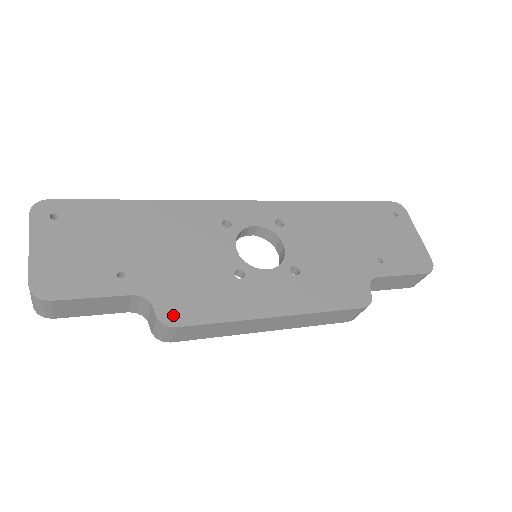
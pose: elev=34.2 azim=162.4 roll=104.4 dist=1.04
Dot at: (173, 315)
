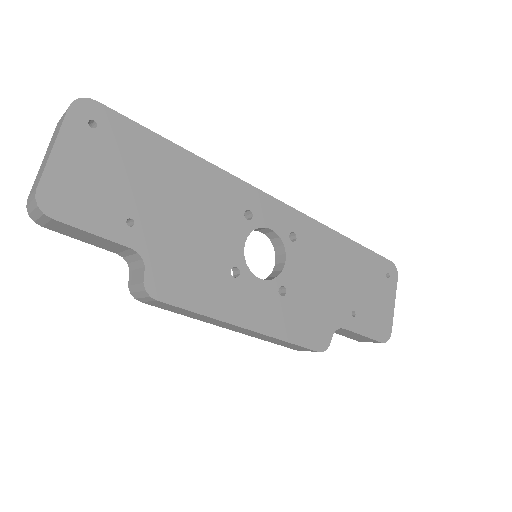
Dot at: (159, 287)
